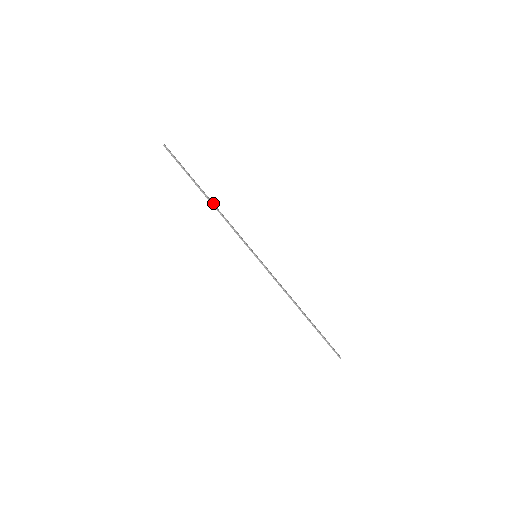
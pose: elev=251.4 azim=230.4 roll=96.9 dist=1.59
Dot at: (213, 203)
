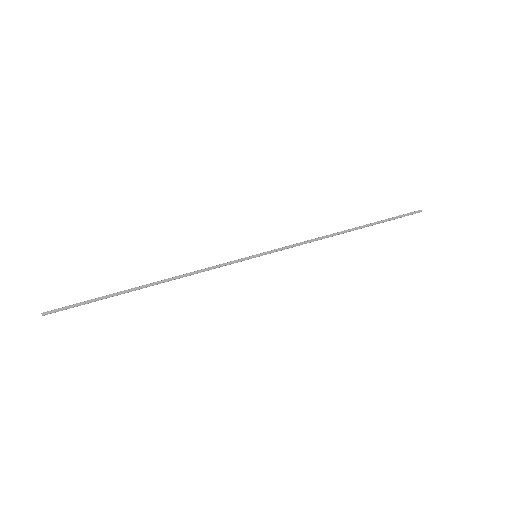
Dot at: (160, 282)
